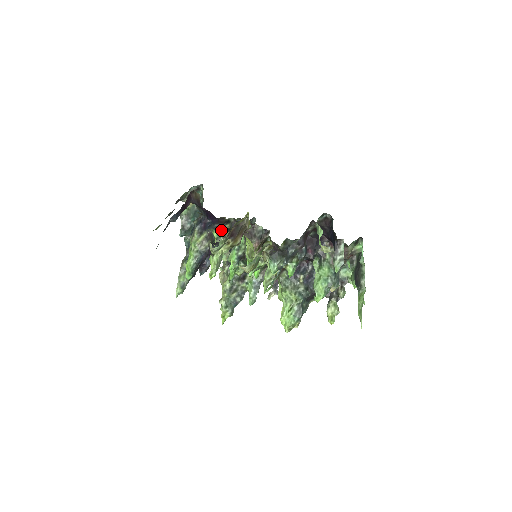
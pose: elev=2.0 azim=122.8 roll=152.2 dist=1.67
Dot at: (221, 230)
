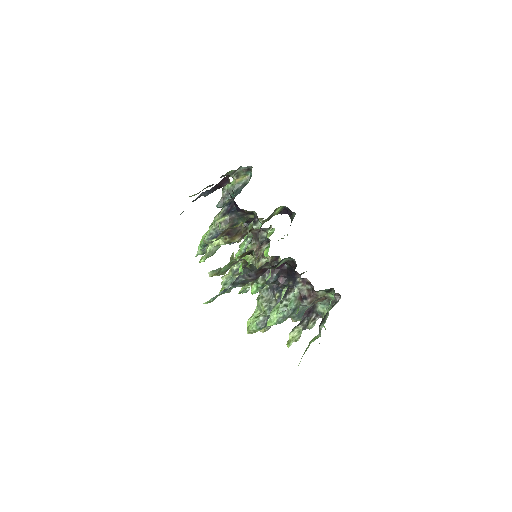
Dot at: (244, 218)
